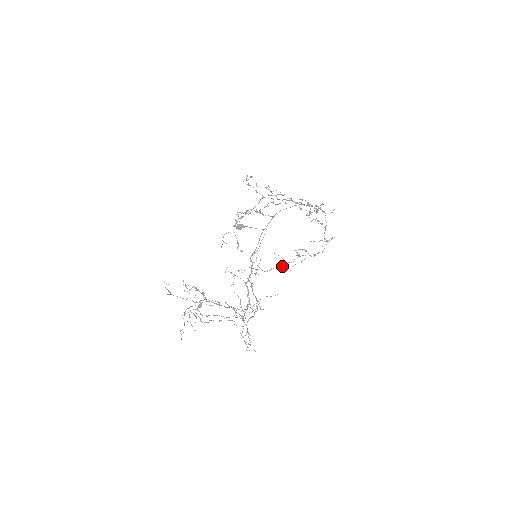
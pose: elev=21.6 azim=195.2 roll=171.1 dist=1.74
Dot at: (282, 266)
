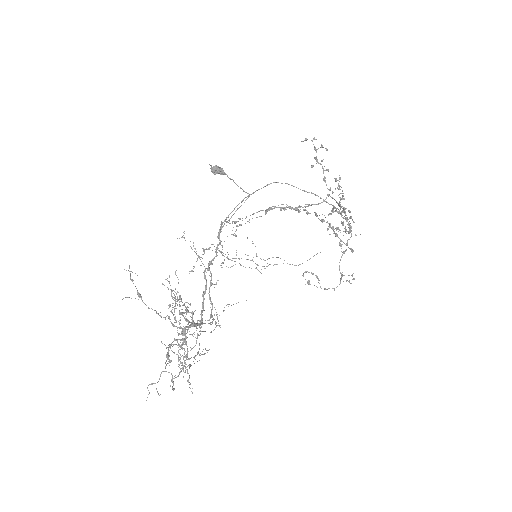
Dot at: (251, 260)
